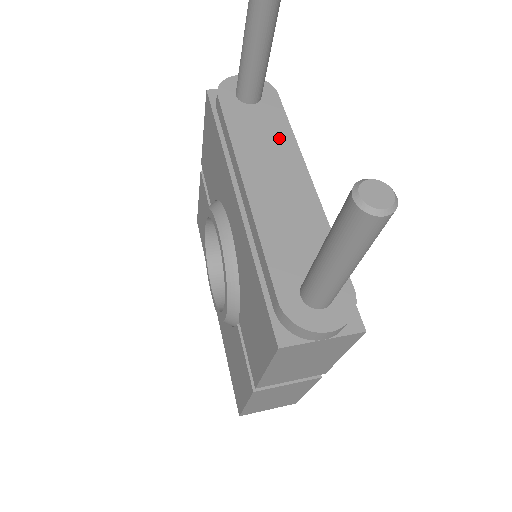
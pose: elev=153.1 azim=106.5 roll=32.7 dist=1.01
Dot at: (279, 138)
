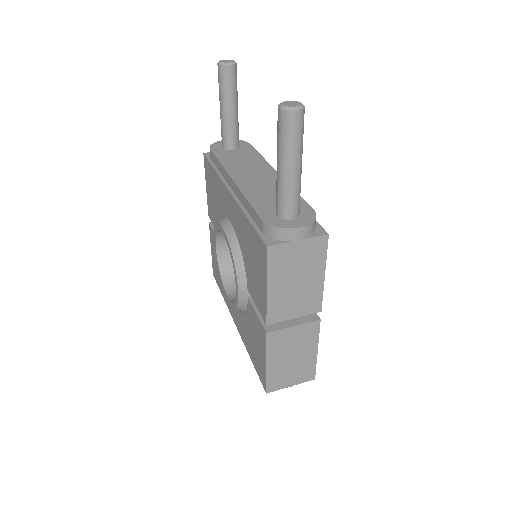
Dot at: (253, 160)
